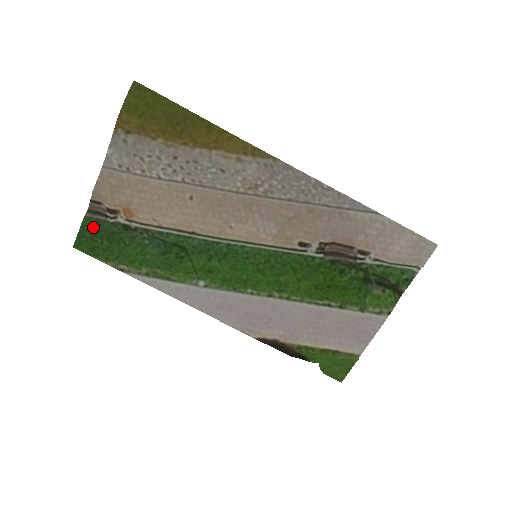
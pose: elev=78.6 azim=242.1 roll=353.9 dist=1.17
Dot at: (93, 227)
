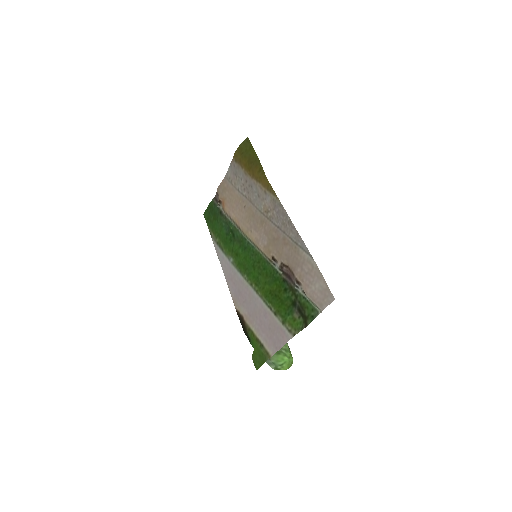
Dot at: (212, 207)
